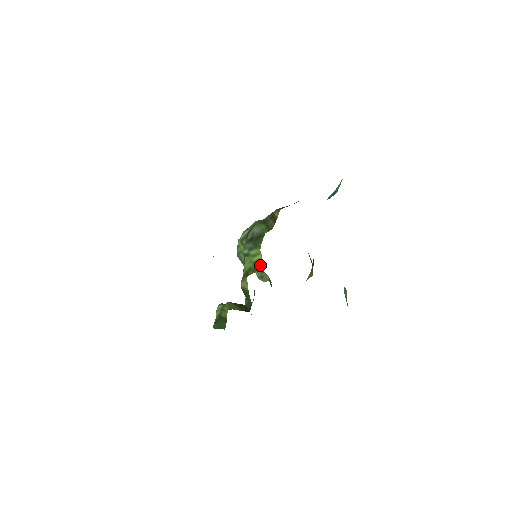
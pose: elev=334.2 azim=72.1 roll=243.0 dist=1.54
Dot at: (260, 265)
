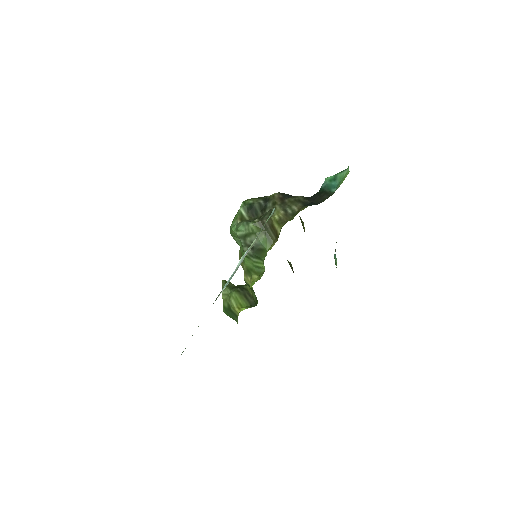
Dot at: (263, 271)
